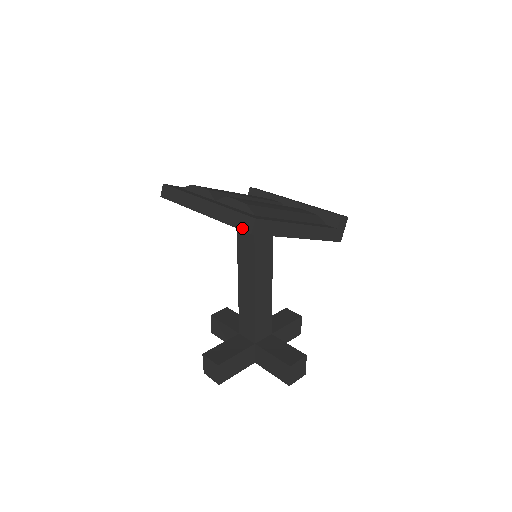
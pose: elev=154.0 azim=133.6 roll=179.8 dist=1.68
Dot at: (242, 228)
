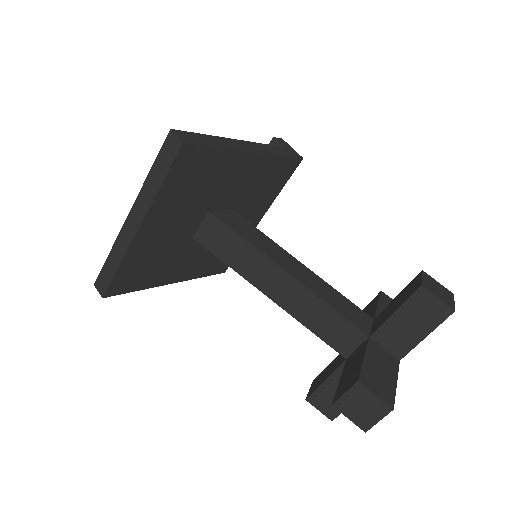
Dot at: (172, 157)
